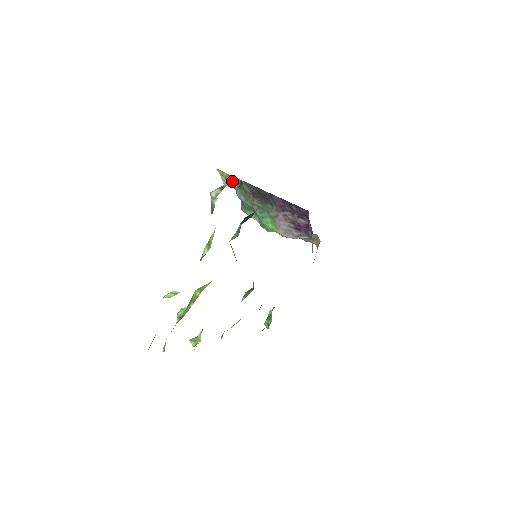
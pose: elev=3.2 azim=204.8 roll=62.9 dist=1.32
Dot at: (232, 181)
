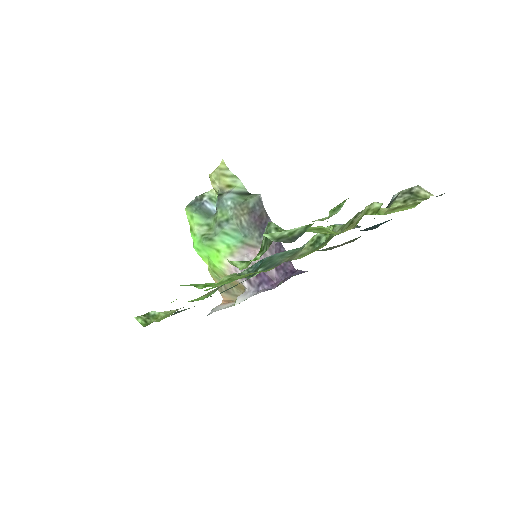
Dot at: (230, 183)
